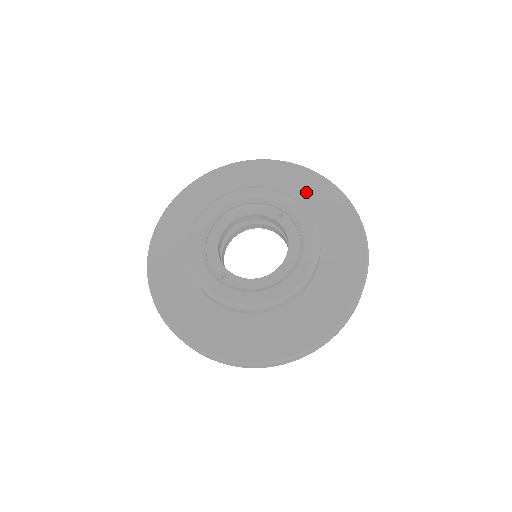
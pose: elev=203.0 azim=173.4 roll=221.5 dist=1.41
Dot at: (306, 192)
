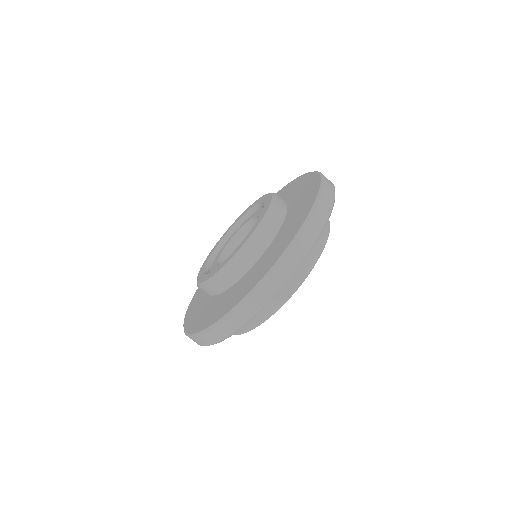
Dot at: occluded
